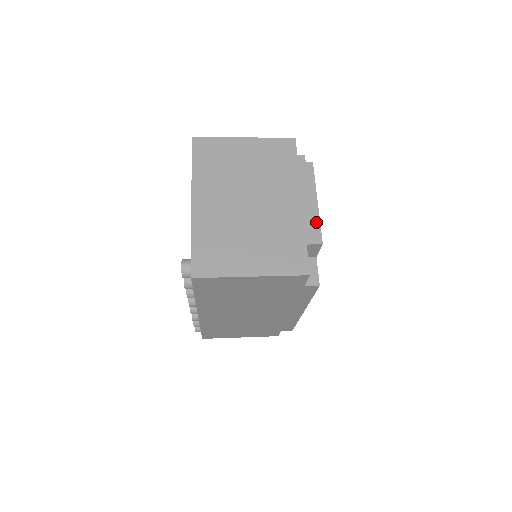
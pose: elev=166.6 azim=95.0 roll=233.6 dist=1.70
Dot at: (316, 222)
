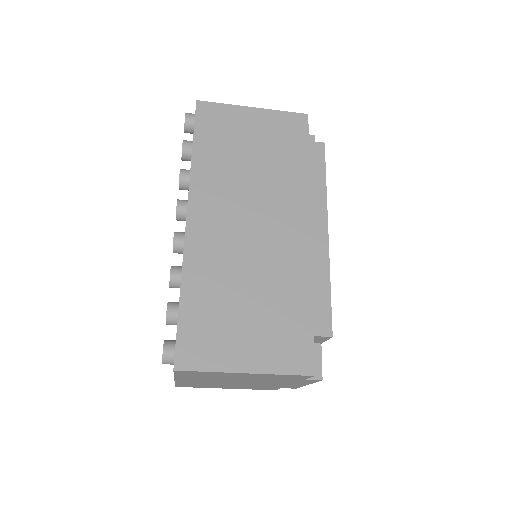
Dot at: occluded
